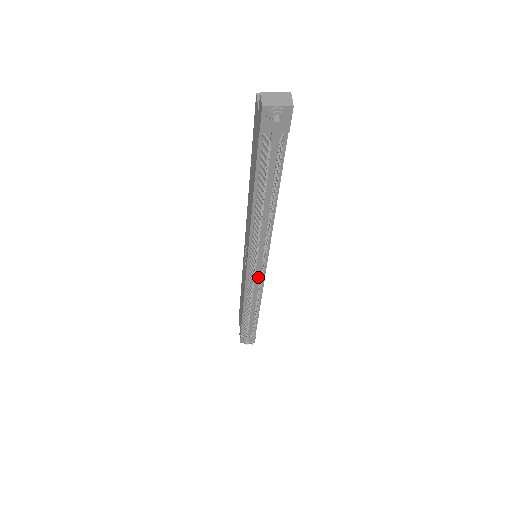
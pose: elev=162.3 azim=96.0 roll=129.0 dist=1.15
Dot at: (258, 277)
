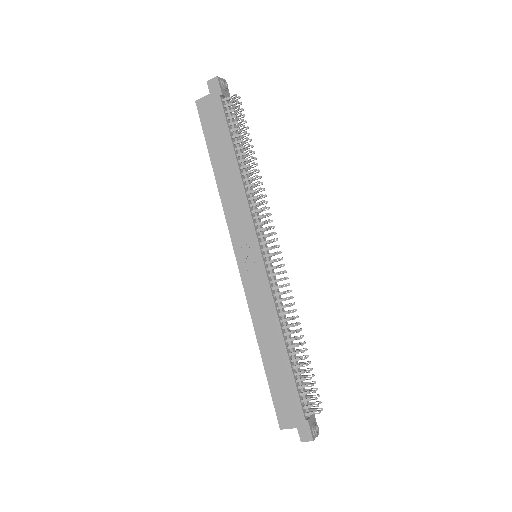
Dot at: occluded
